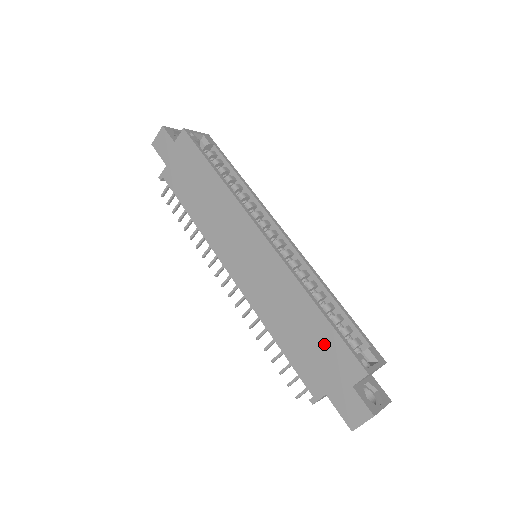
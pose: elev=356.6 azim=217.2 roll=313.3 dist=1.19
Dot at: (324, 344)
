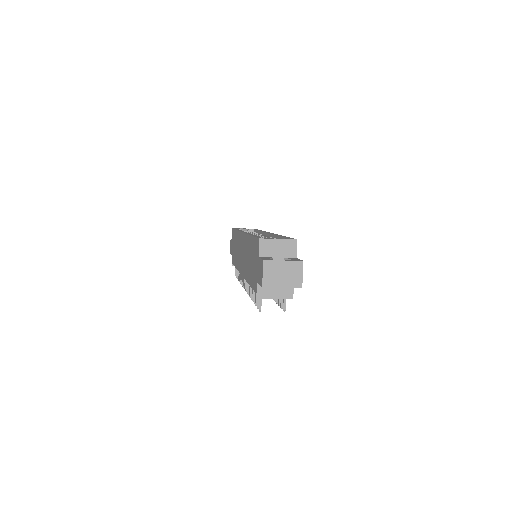
Dot at: (253, 252)
